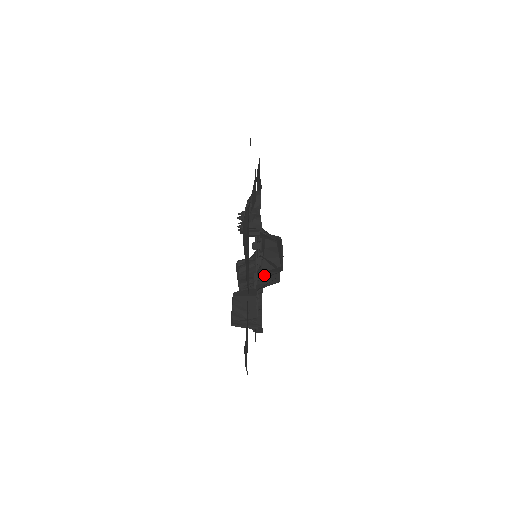
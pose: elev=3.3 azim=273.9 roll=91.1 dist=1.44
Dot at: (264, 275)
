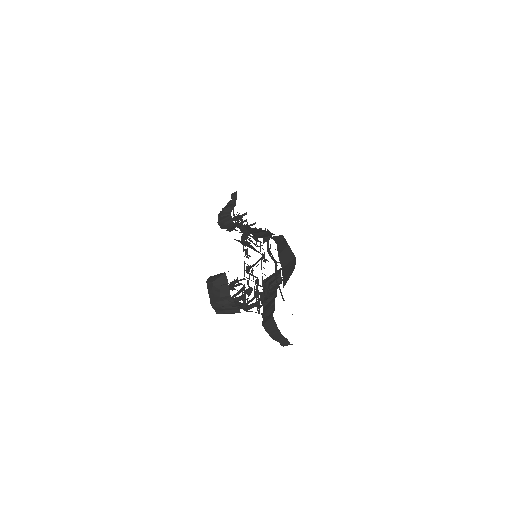
Dot at: (256, 266)
